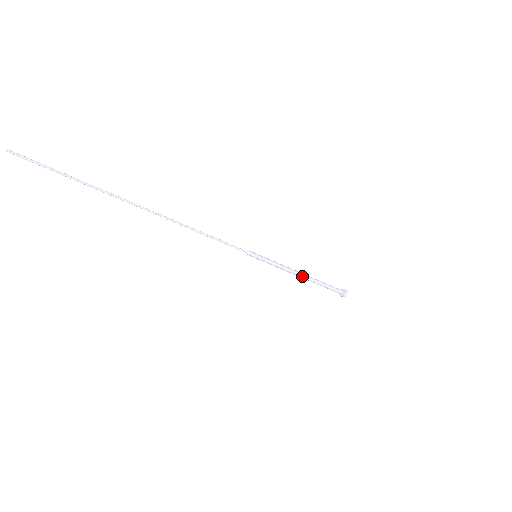
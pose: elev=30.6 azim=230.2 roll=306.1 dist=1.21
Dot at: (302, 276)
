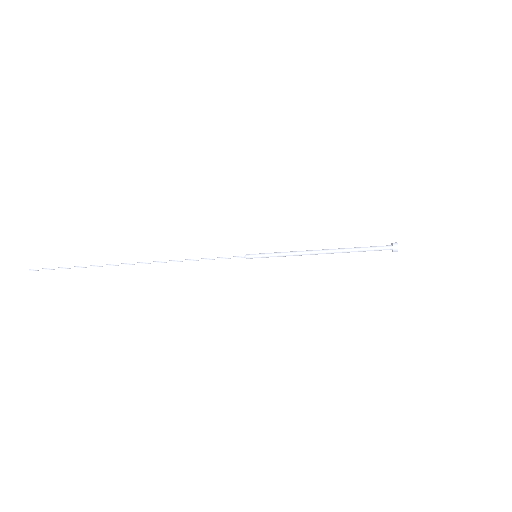
Dot at: occluded
